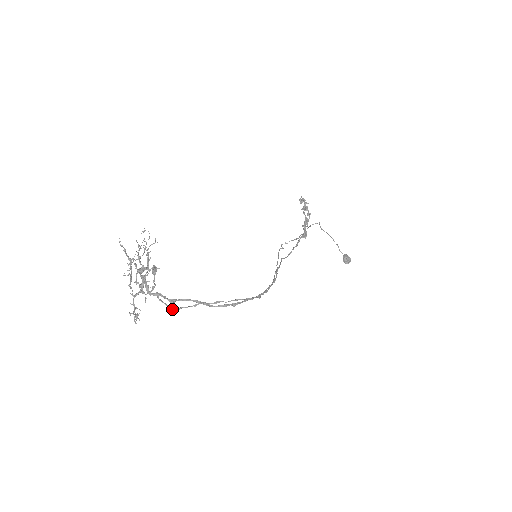
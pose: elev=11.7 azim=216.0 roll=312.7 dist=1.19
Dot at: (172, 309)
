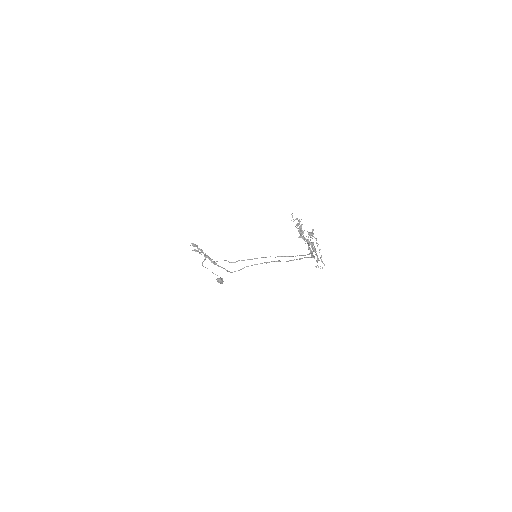
Dot at: occluded
